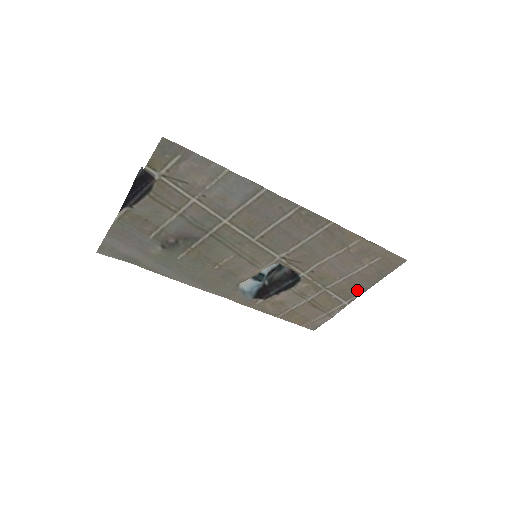
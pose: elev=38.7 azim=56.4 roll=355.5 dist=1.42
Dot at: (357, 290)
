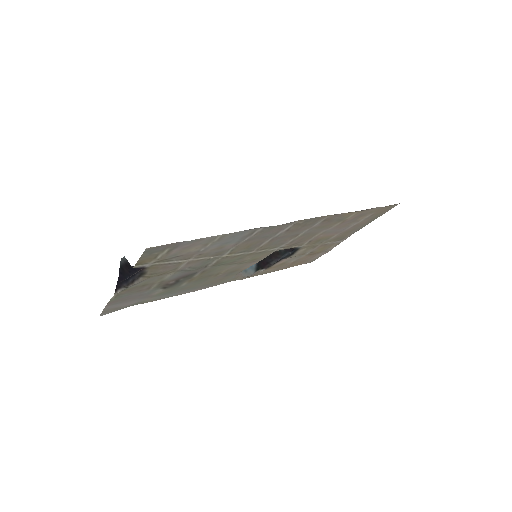
Dot at: (351, 232)
